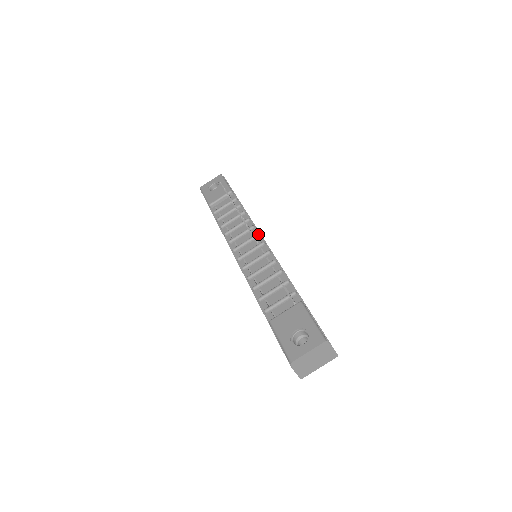
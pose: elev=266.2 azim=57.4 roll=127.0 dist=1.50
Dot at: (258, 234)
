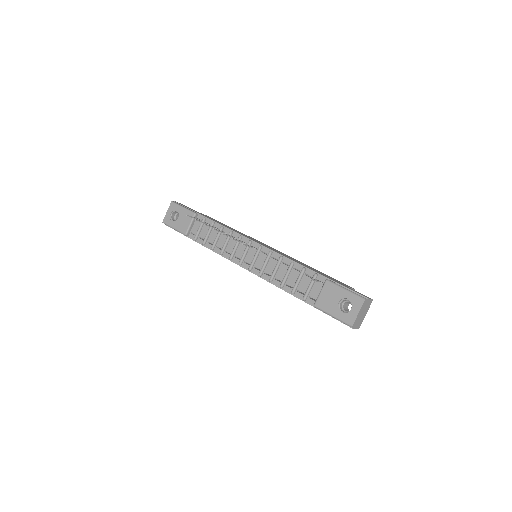
Dot at: (250, 241)
